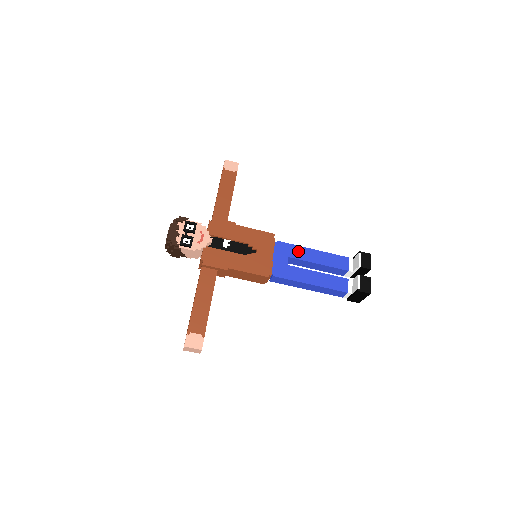
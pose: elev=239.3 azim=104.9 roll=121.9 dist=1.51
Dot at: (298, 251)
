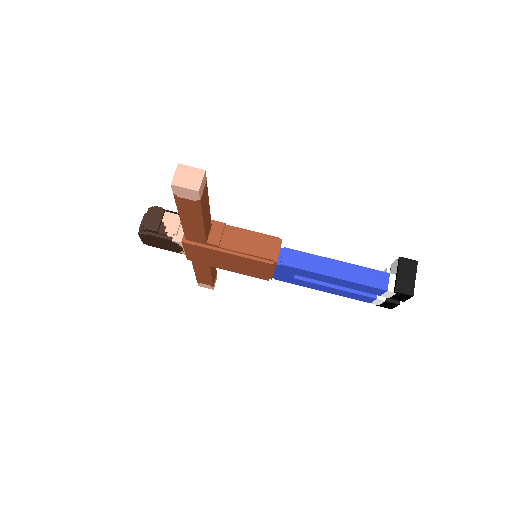
Dot at: occluded
